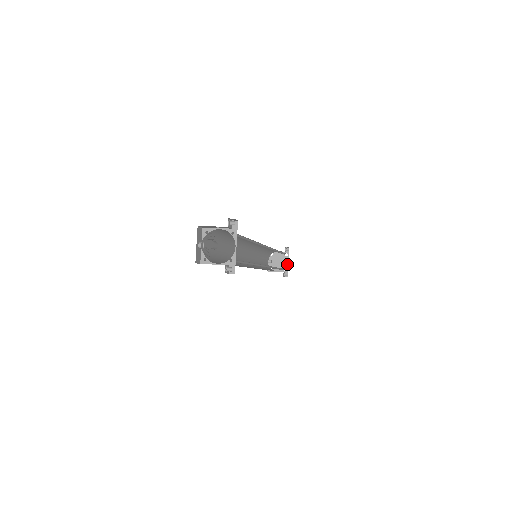
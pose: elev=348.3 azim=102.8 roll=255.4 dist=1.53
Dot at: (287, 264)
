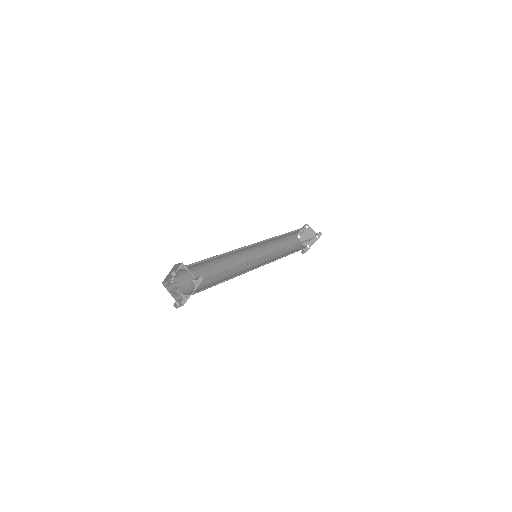
Dot at: (312, 244)
